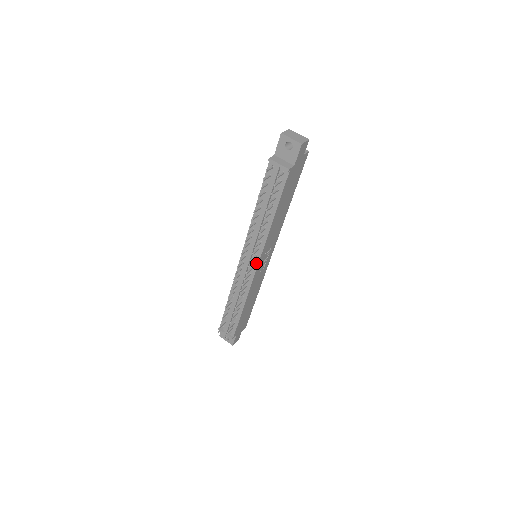
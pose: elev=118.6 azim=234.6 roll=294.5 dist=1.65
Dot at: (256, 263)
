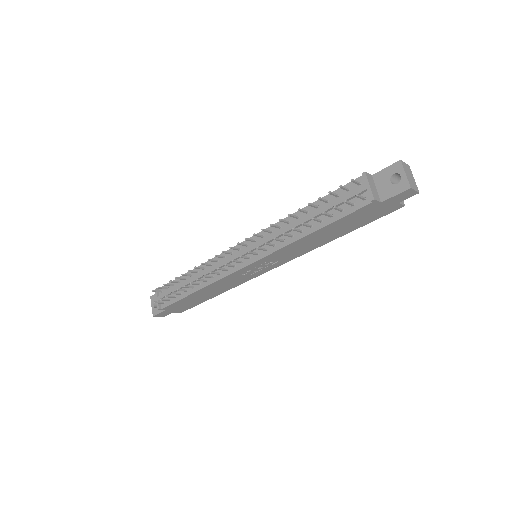
Dot at: (250, 261)
